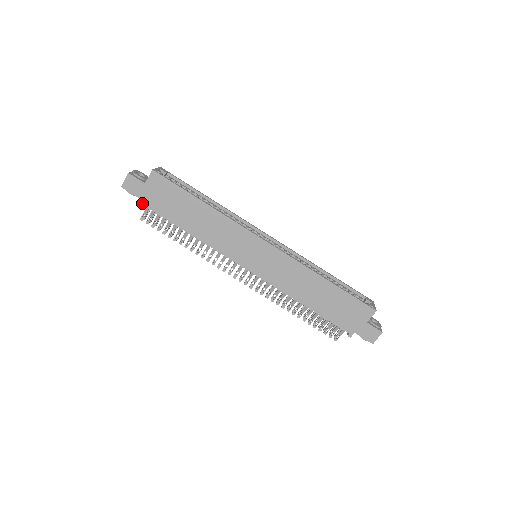
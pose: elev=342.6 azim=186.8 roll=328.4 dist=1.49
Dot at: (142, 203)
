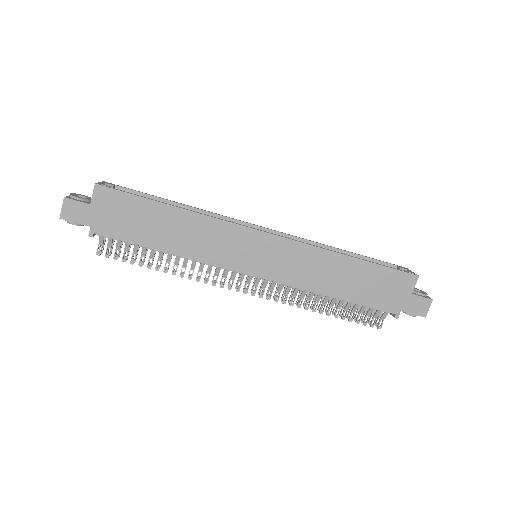
Dot at: (93, 231)
